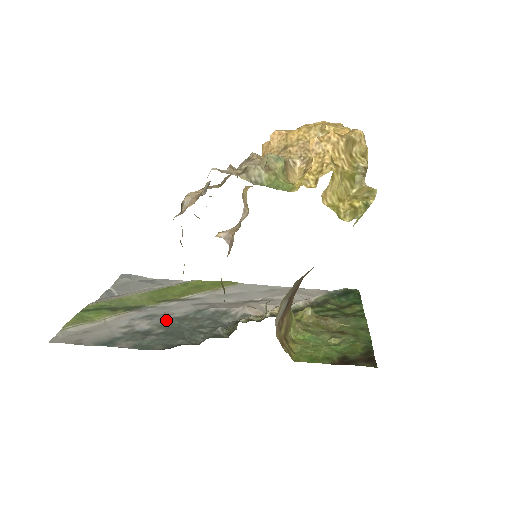
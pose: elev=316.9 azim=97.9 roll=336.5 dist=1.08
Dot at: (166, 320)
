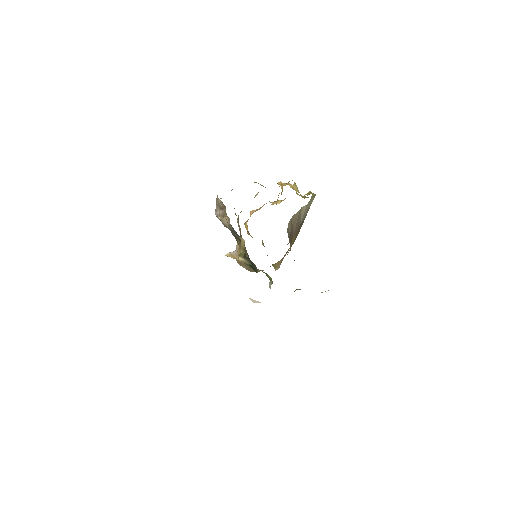
Dot at: occluded
